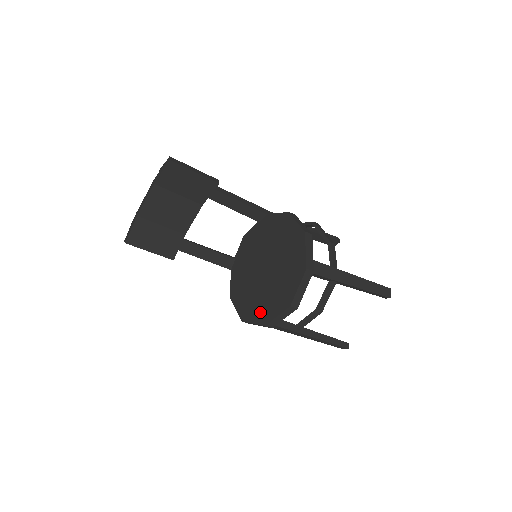
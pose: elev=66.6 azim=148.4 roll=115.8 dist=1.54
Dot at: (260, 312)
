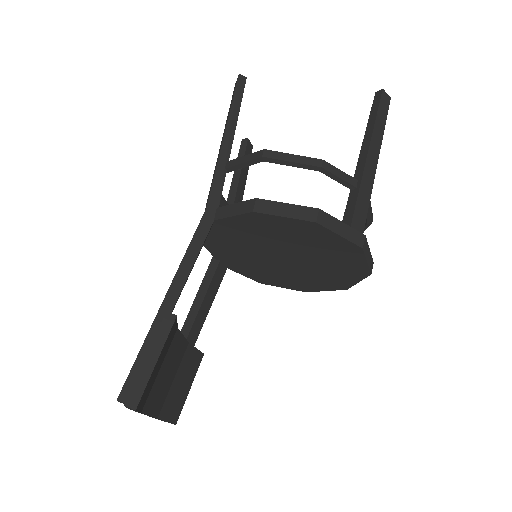
Dot at: (326, 285)
